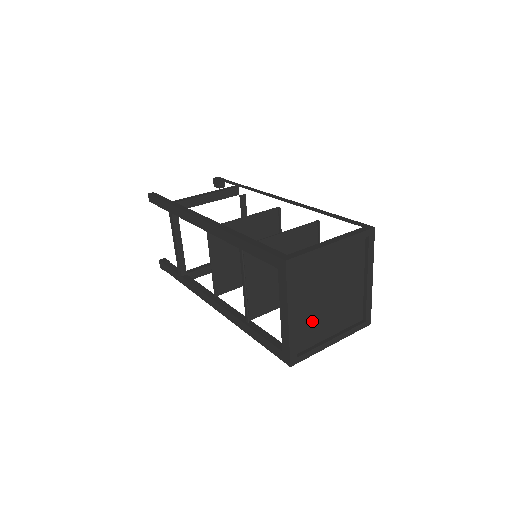
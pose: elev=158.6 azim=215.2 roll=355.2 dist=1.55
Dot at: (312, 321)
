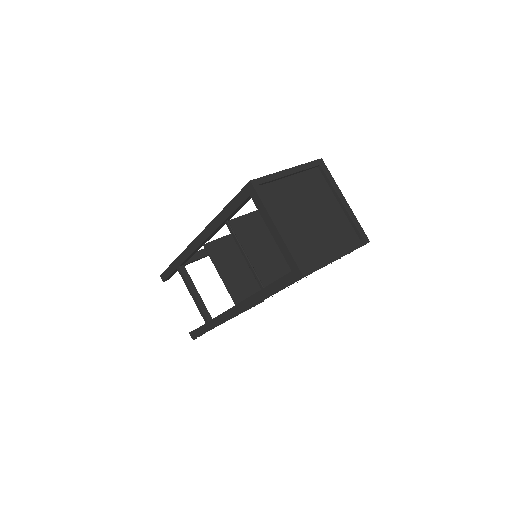
Dot at: (306, 238)
